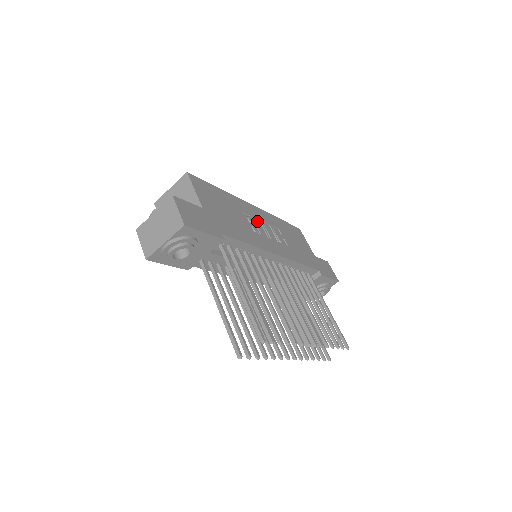
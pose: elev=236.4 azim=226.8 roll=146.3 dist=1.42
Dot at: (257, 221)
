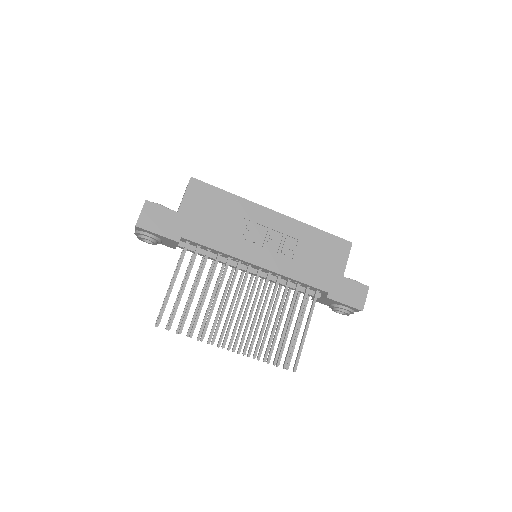
Dot at: (263, 228)
